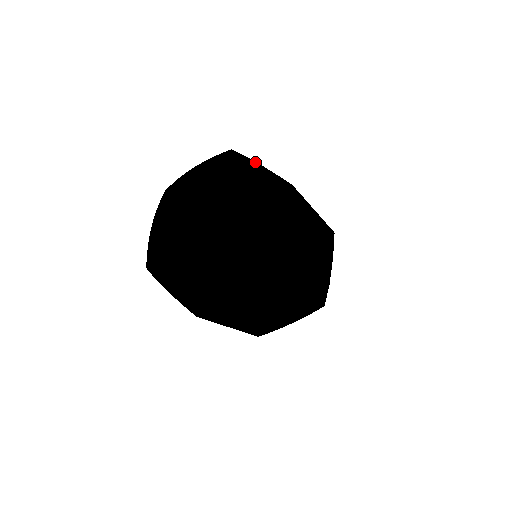
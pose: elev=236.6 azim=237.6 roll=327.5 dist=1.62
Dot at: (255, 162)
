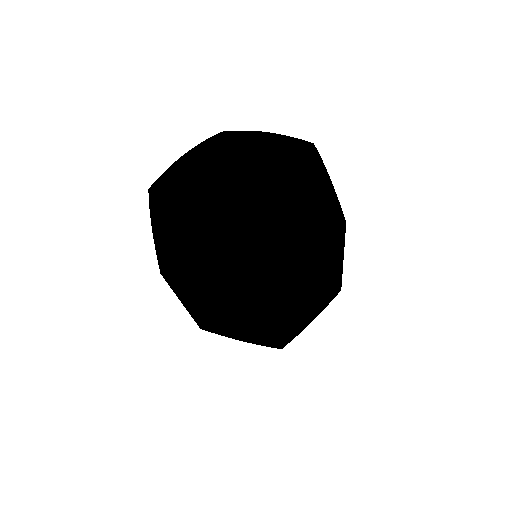
Dot at: (263, 132)
